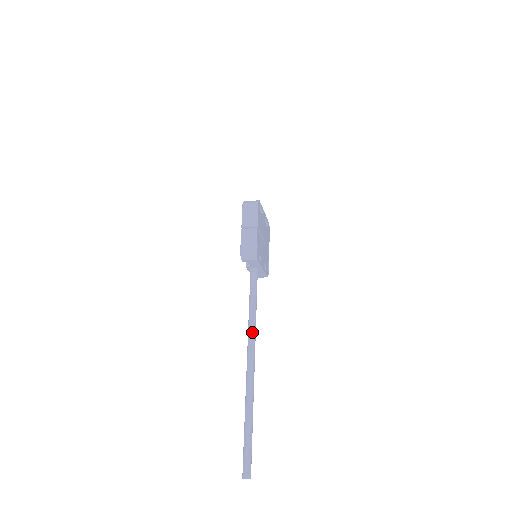
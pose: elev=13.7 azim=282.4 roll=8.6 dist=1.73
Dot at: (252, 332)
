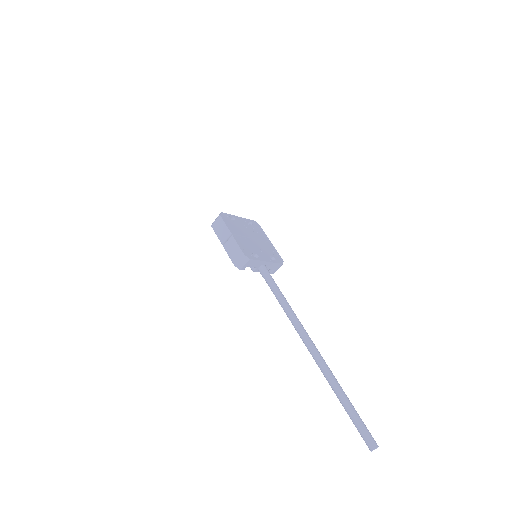
Dot at: (293, 320)
